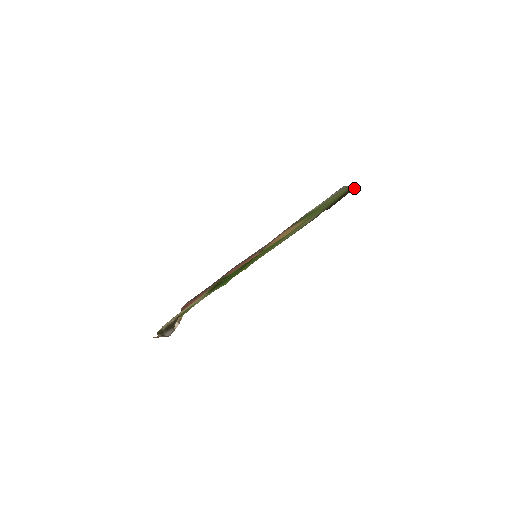
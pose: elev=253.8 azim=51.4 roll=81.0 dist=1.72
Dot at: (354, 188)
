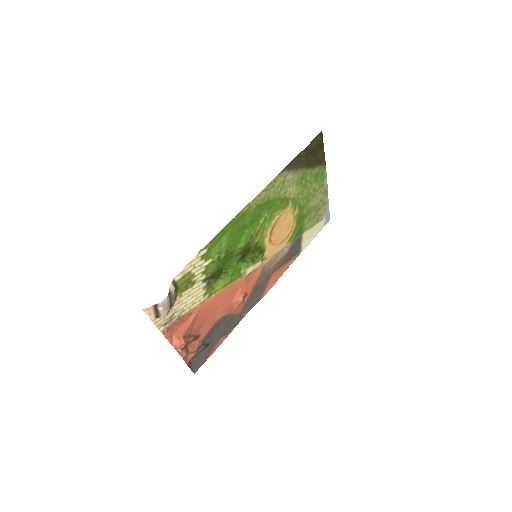
Dot at: (320, 133)
